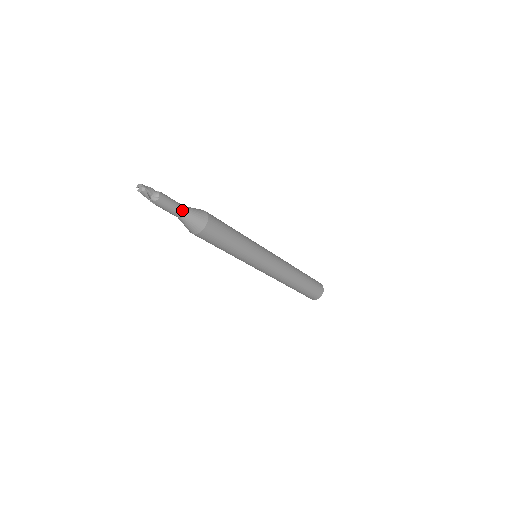
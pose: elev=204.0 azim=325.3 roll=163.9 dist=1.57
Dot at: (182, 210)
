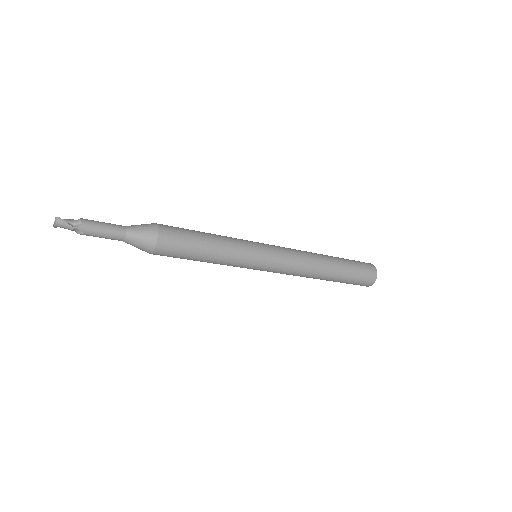
Dot at: (120, 227)
